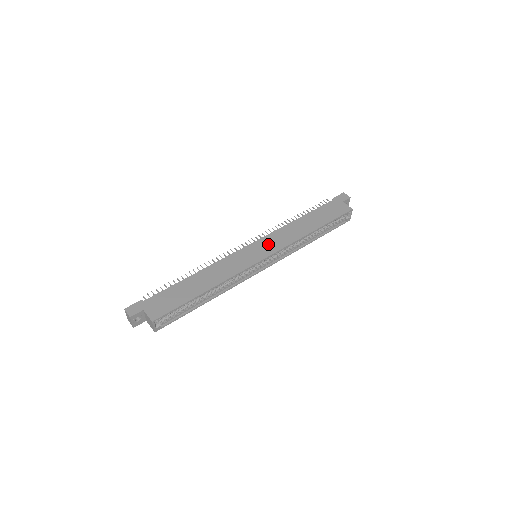
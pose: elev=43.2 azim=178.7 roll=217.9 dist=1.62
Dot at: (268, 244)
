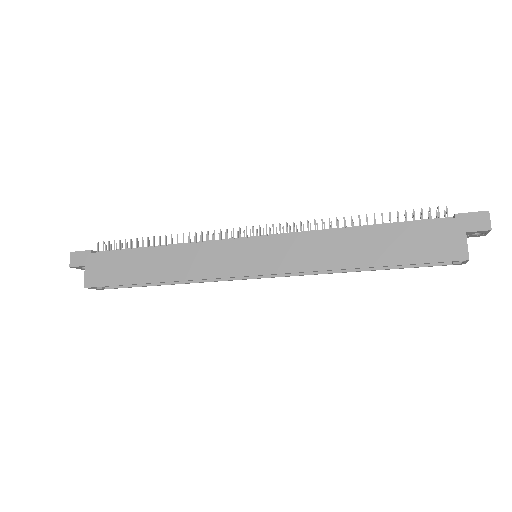
Dot at: (275, 253)
